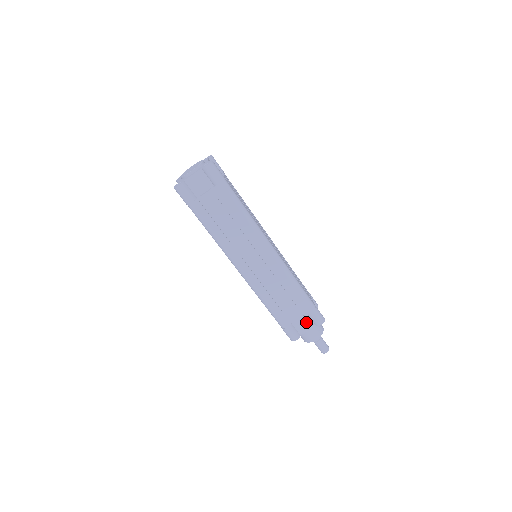
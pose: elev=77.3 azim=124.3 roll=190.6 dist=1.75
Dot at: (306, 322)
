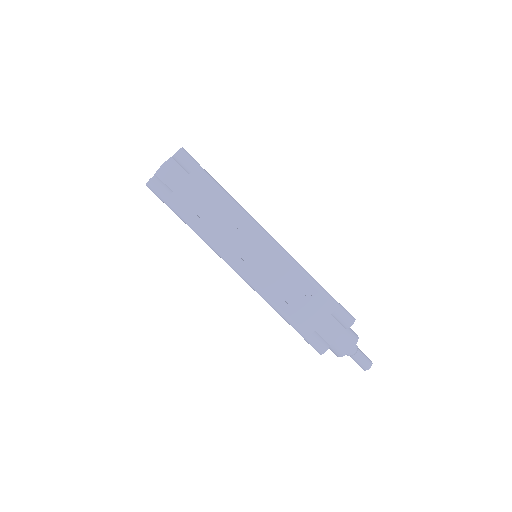
Dot at: (332, 326)
